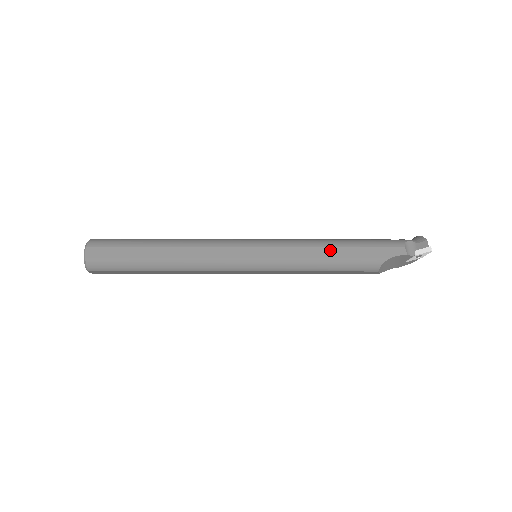
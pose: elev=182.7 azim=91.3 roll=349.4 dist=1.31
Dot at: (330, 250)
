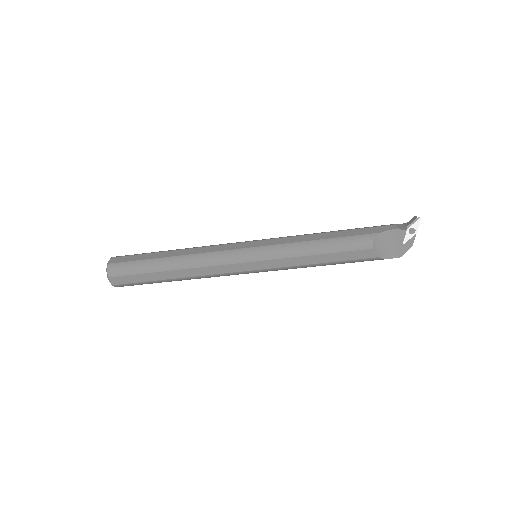
Dot at: (321, 235)
